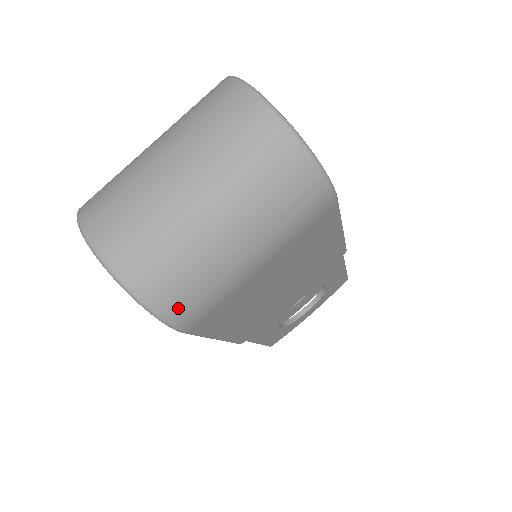
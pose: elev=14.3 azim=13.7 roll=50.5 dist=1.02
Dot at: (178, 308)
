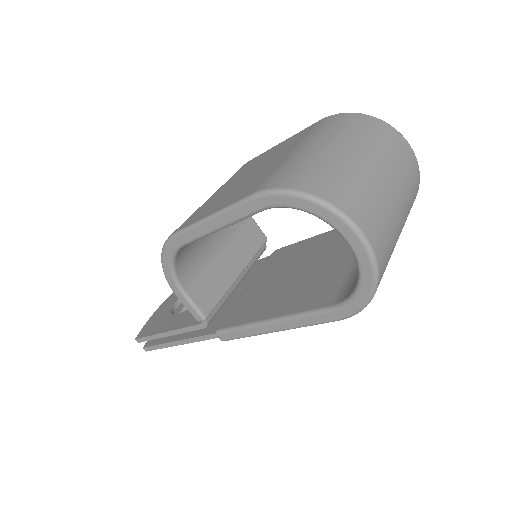
Dot at: occluded
